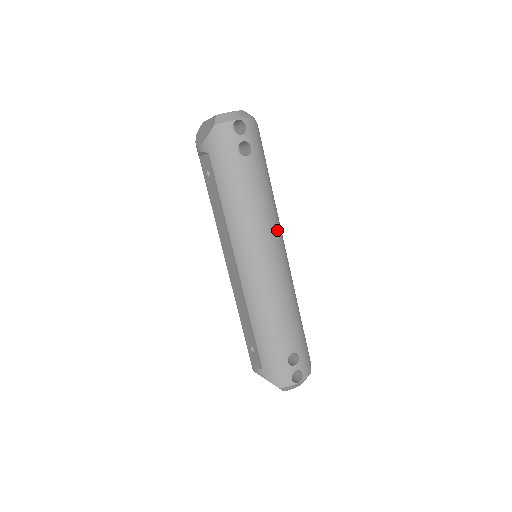
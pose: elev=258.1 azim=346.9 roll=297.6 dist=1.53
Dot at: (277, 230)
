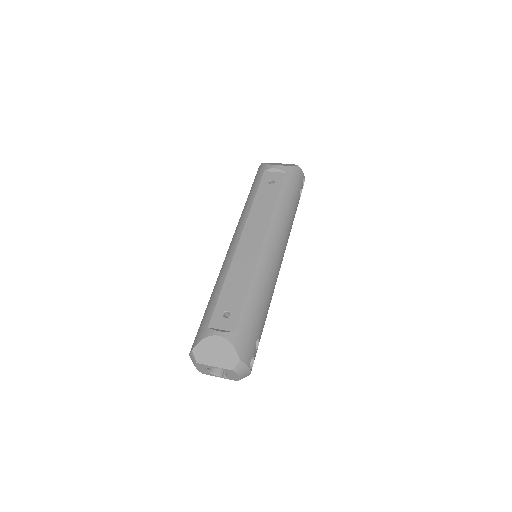
Dot at: occluded
